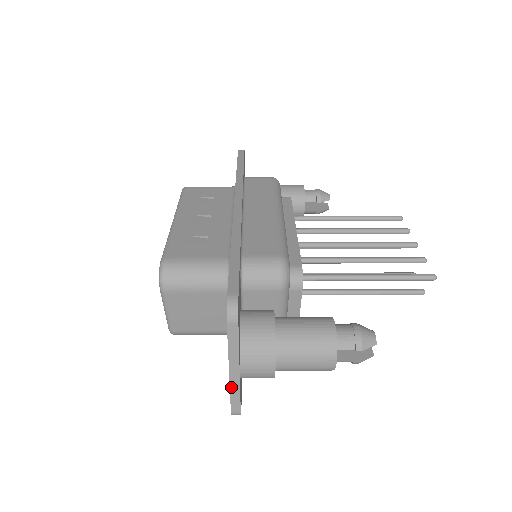
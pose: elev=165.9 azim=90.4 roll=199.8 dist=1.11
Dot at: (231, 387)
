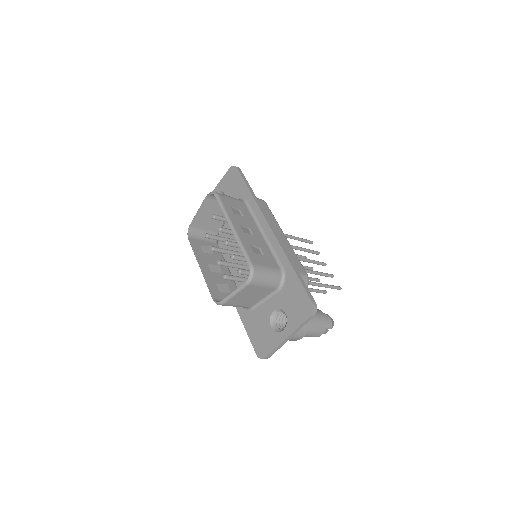
Dot at: (279, 345)
